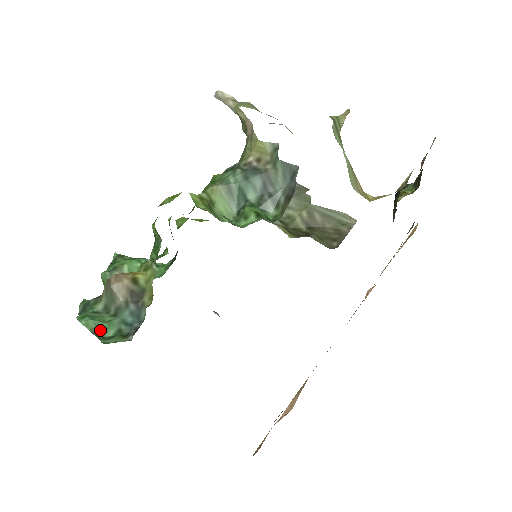
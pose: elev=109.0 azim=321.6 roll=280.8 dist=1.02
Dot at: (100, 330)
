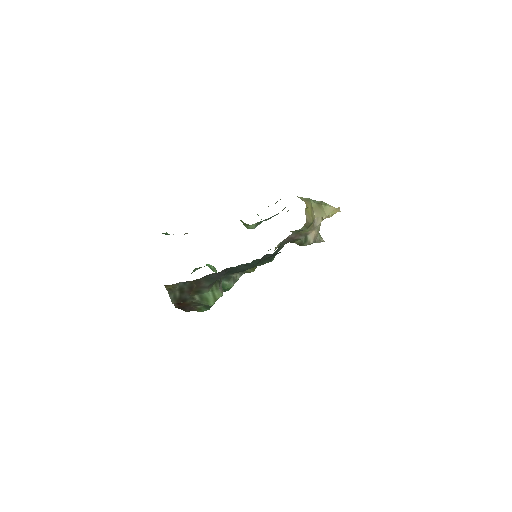
Dot at: (166, 234)
